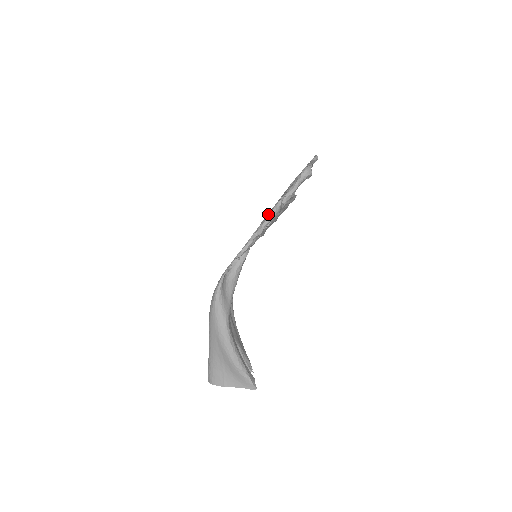
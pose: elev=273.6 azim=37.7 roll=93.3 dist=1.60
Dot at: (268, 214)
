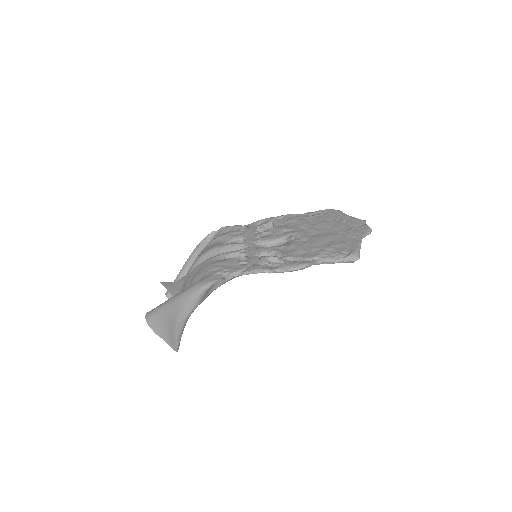
Dot at: (294, 265)
